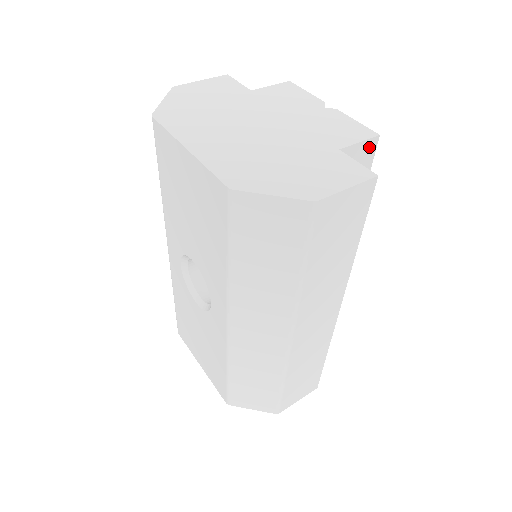
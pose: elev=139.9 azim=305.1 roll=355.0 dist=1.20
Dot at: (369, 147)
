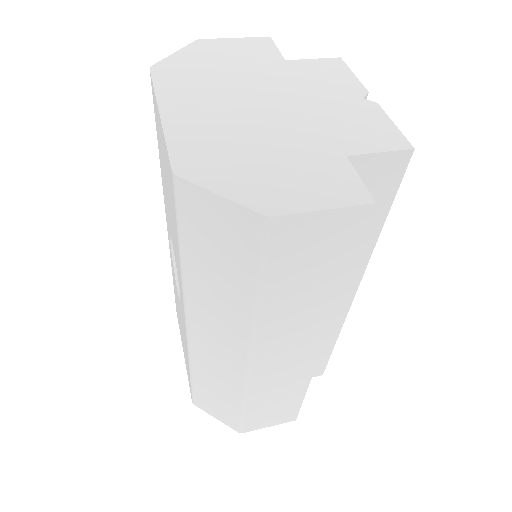
Dot at: (396, 161)
